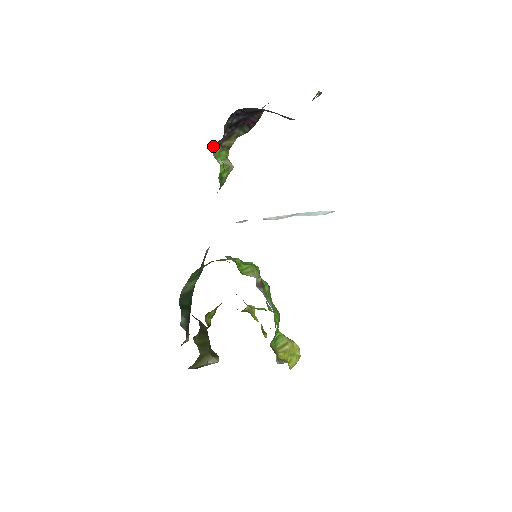
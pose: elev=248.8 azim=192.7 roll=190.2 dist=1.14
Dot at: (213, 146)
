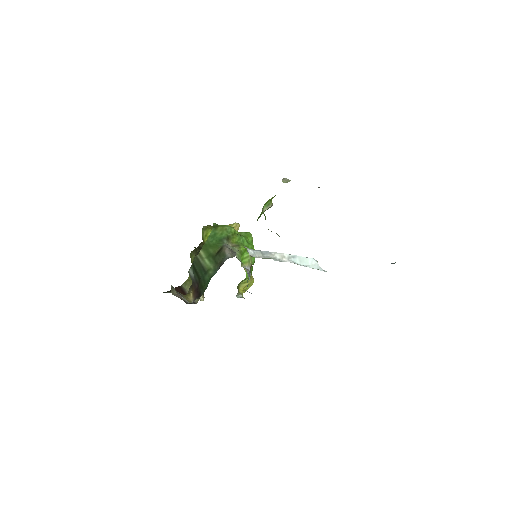
Dot at: occluded
